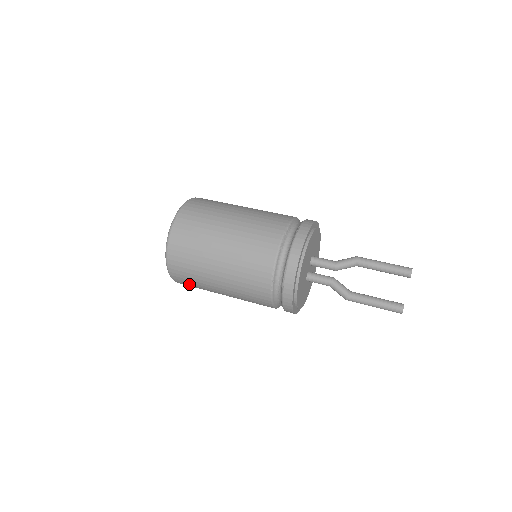
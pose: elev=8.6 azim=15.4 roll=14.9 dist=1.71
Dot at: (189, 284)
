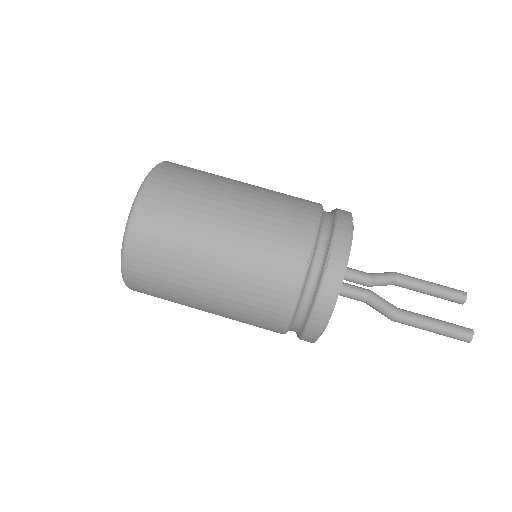
Dot at: (152, 263)
